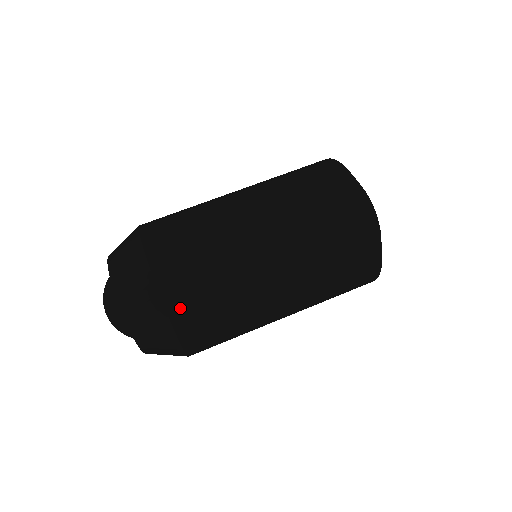
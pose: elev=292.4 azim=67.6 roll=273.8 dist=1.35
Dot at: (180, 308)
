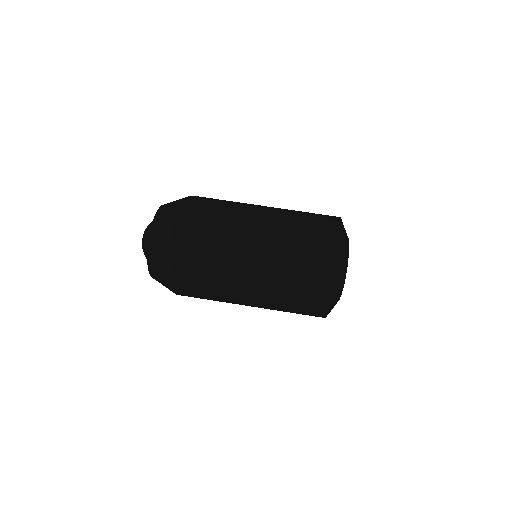
Dot at: (182, 290)
